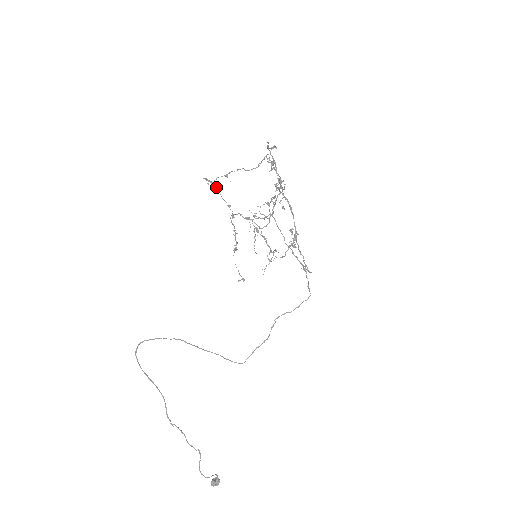
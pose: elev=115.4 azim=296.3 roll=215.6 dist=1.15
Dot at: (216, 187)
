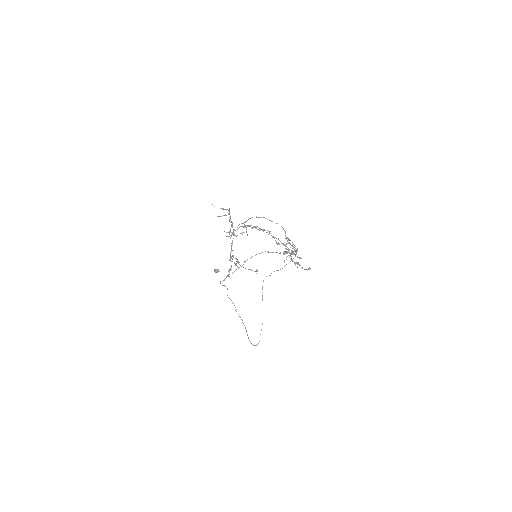
Dot at: (229, 272)
